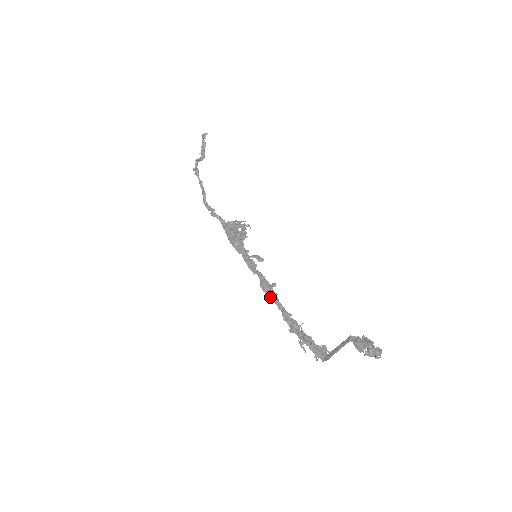
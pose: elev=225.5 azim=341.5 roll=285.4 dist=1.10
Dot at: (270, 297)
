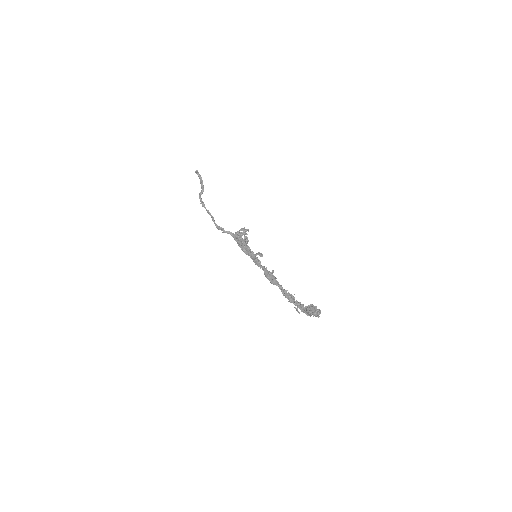
Dot at: (272, 283)
